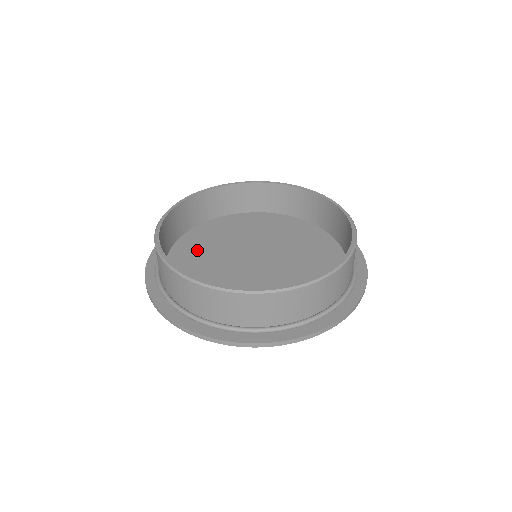
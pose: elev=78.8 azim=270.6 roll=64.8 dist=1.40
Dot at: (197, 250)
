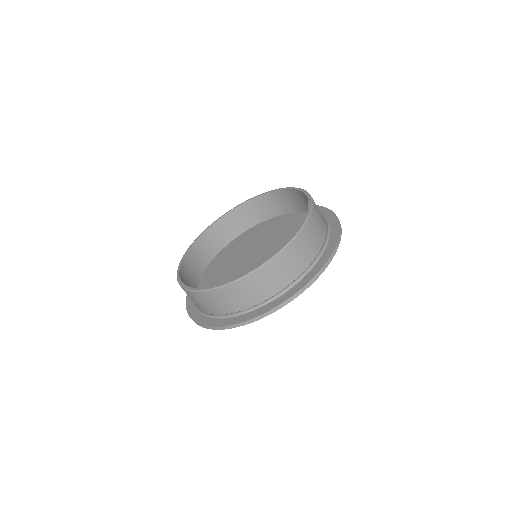
Dot at: (216, 275)
